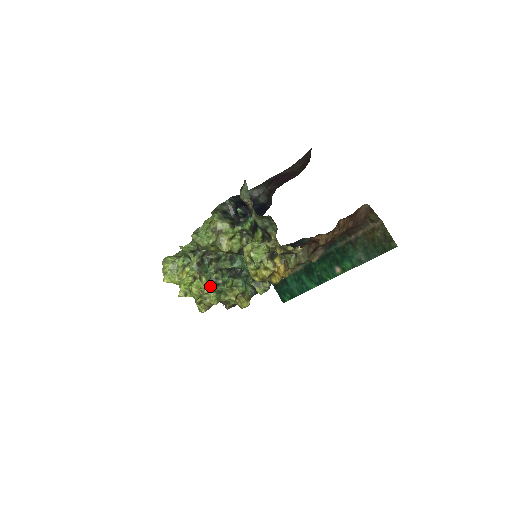
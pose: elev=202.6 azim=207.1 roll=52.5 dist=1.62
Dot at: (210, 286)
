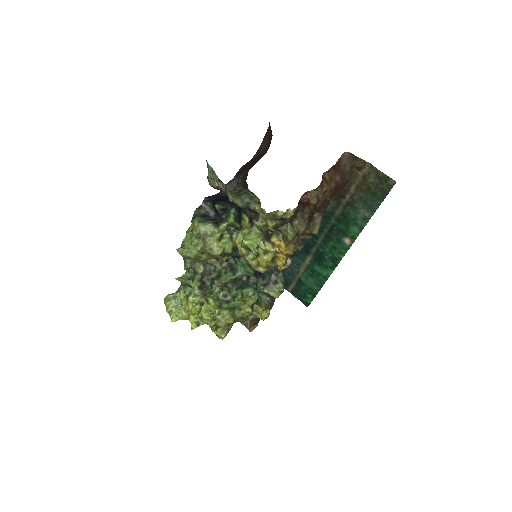
Dot at: (220, 306)
